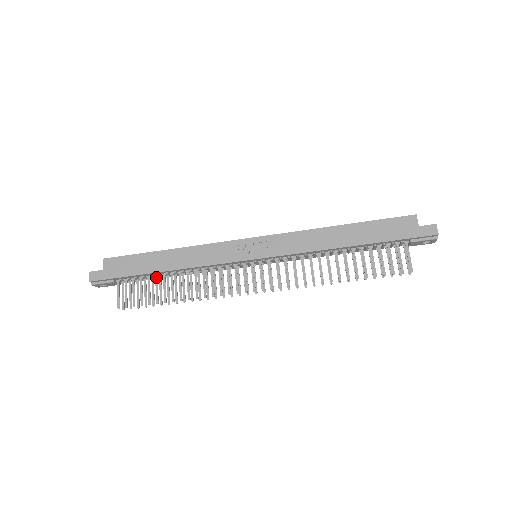
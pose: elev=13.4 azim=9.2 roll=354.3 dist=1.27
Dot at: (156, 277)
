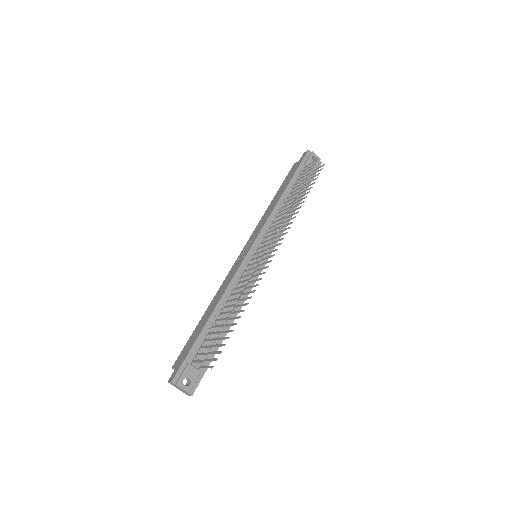
Dot at: (213, 327)
